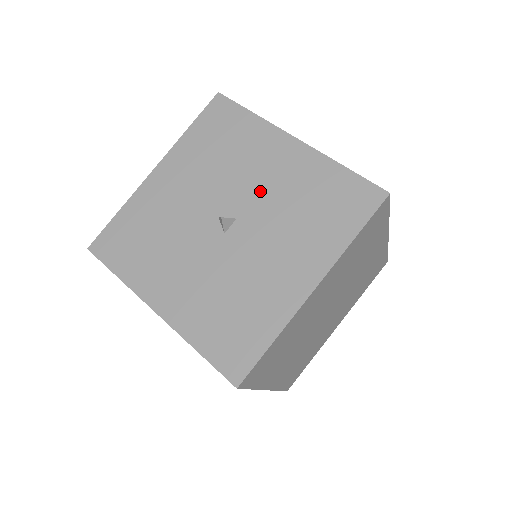
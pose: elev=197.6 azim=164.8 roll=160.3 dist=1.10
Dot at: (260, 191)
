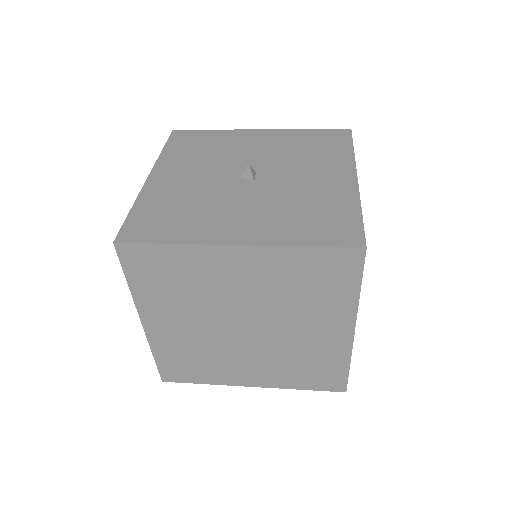
Dot at: (260, 155)
